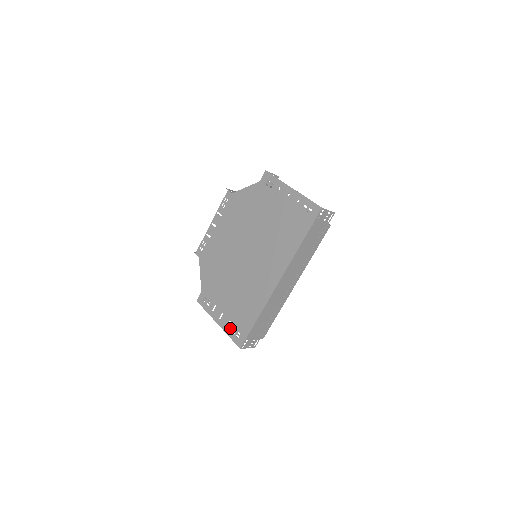
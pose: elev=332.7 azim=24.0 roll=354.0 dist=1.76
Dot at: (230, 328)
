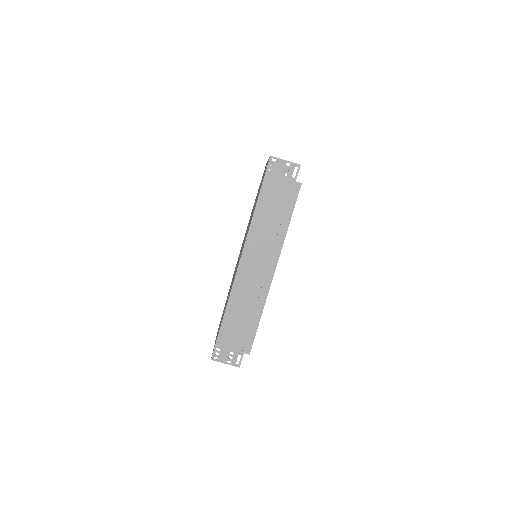
Dot at: occluded
